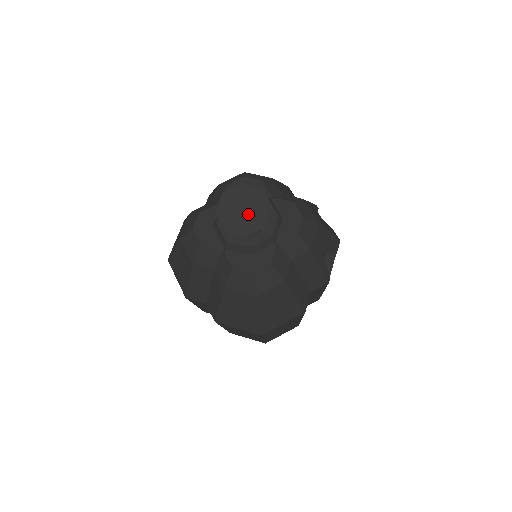
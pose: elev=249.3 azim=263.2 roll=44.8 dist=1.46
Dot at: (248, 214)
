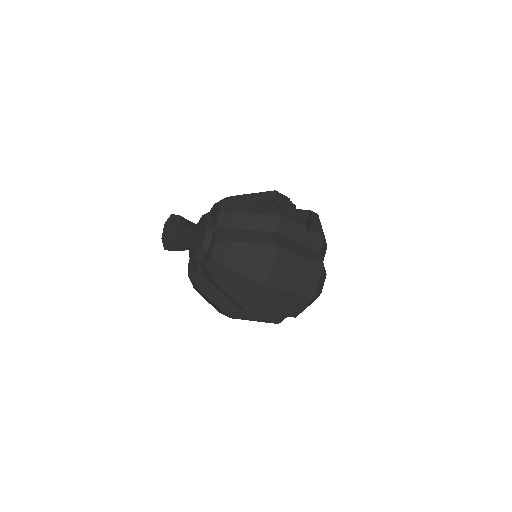
Dot at: (173, 232)
